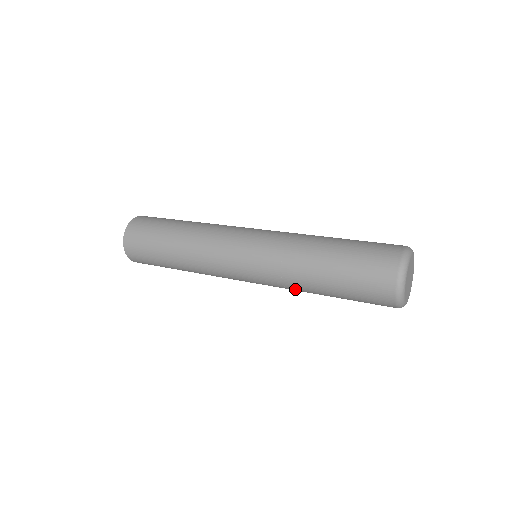
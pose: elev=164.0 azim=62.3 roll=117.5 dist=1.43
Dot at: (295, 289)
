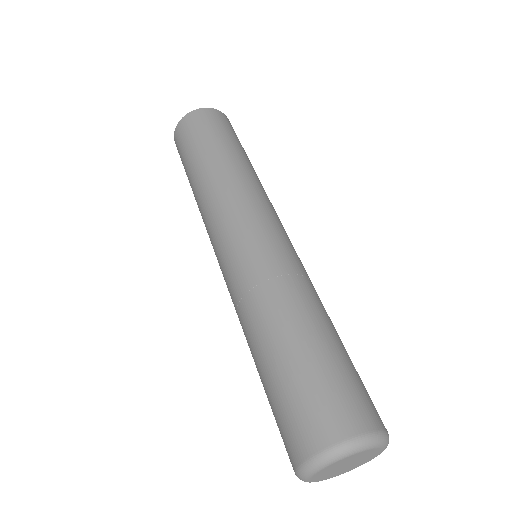
Dot at: occluded
